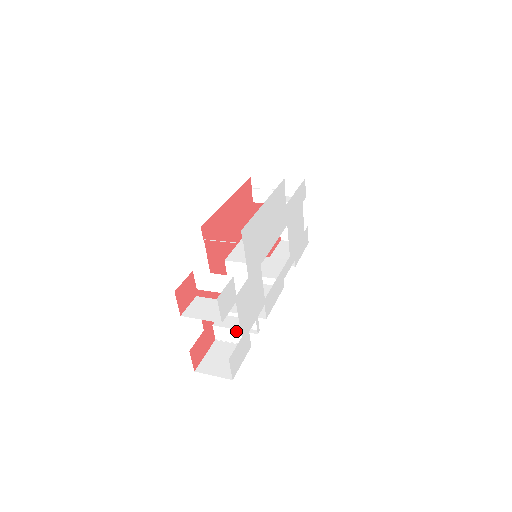
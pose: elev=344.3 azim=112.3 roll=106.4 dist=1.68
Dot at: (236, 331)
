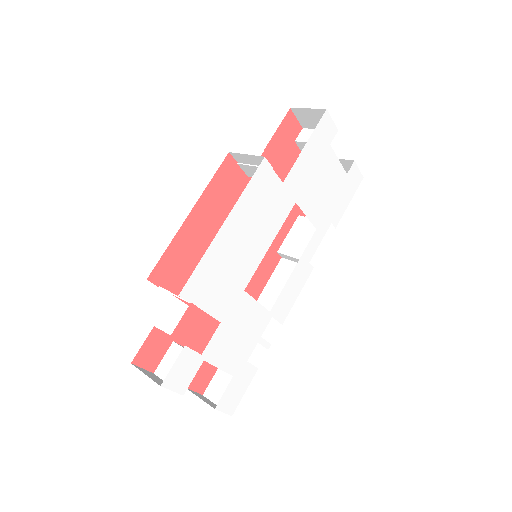
Dot at: occluded
